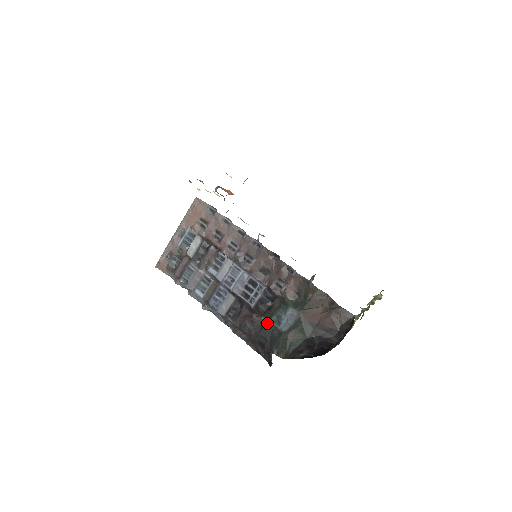
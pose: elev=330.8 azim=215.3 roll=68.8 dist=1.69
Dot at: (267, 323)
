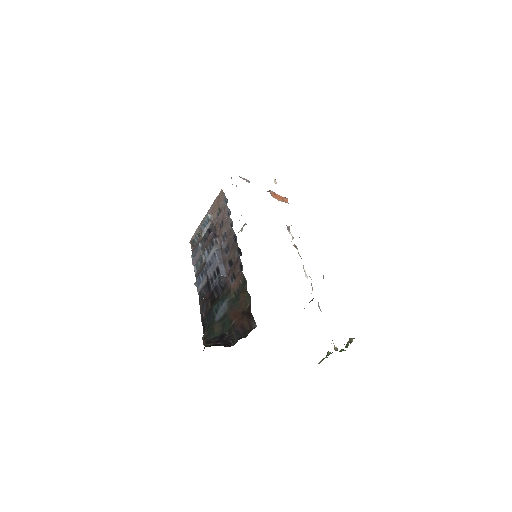
Dot at: (212, 309)
